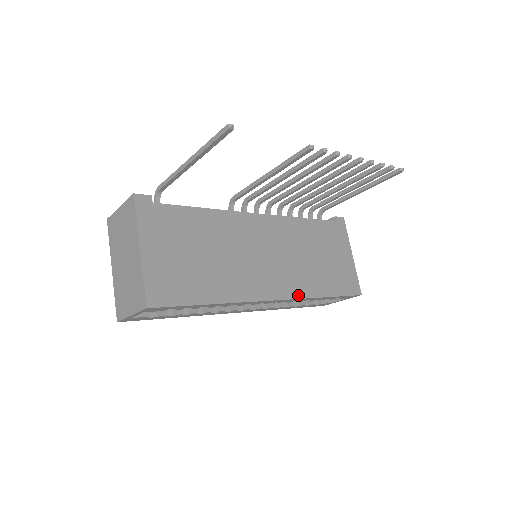
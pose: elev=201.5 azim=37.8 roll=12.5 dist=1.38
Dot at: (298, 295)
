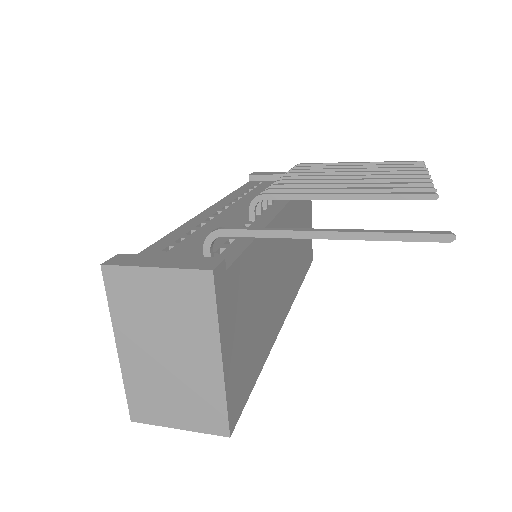
Dot at: (293, 298)
